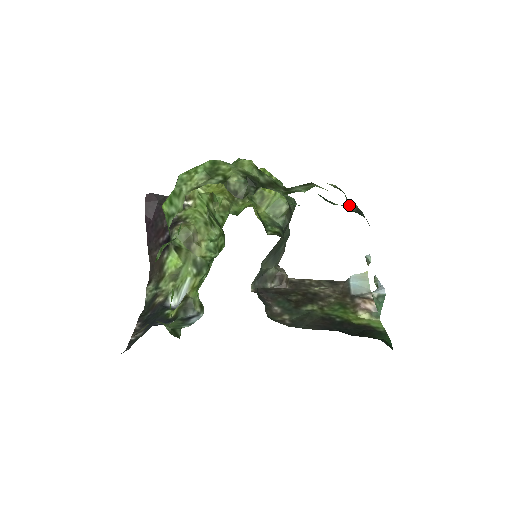
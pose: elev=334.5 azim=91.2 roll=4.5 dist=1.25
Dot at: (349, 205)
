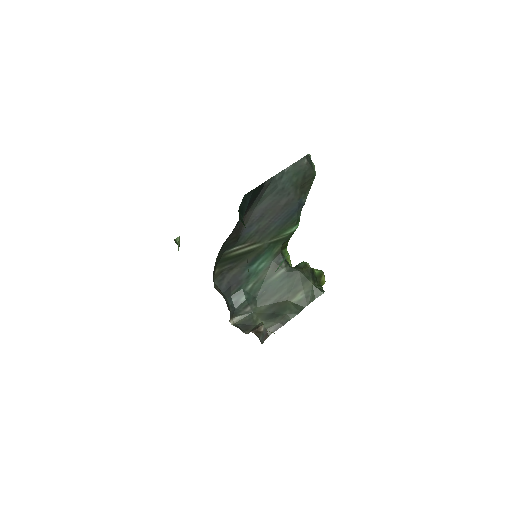
Dot at: occluded
